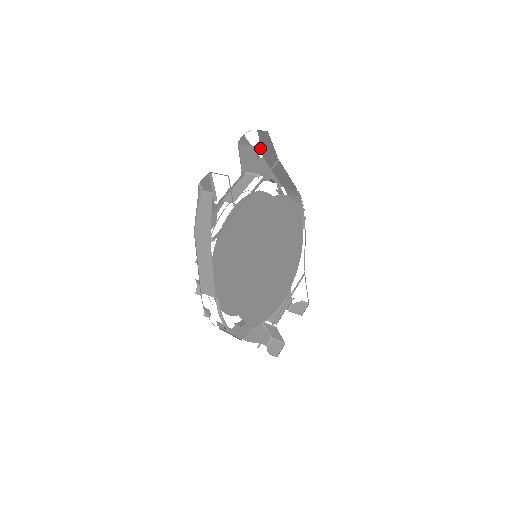
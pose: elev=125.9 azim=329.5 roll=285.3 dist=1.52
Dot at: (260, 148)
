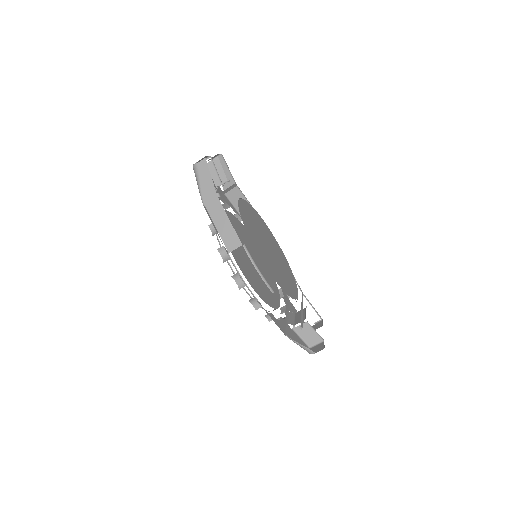
Dot at: occluded
